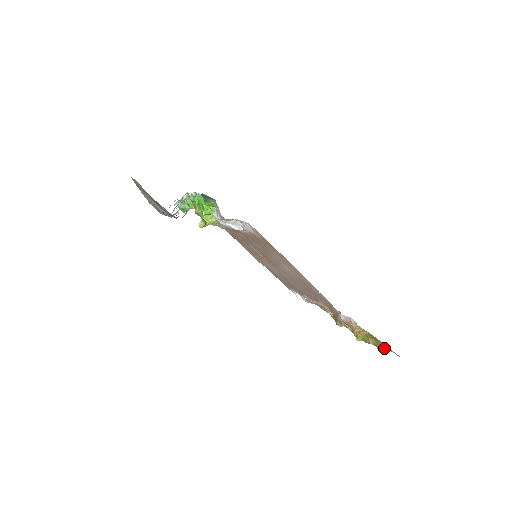
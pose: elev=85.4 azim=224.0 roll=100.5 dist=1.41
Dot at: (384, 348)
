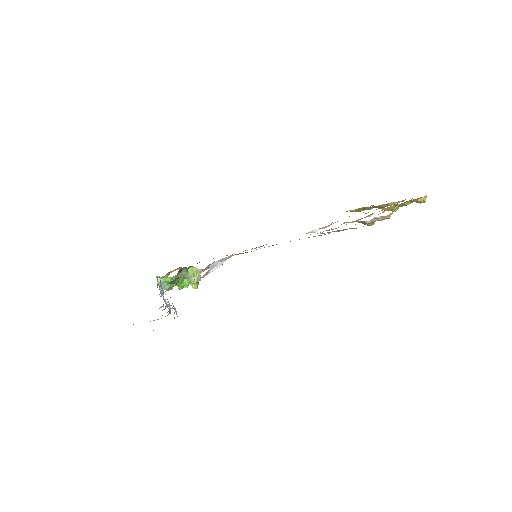
Dot at: (422, 198)
